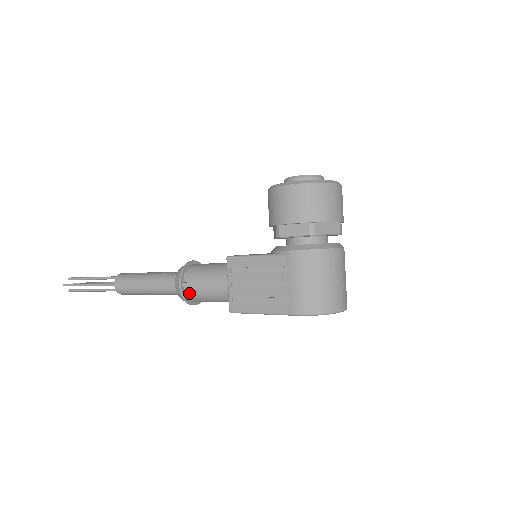
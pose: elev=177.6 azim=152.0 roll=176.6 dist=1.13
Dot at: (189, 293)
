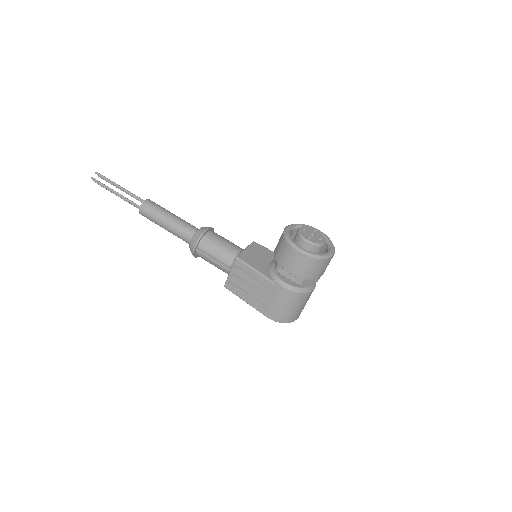
Dot at: (199, 255)
